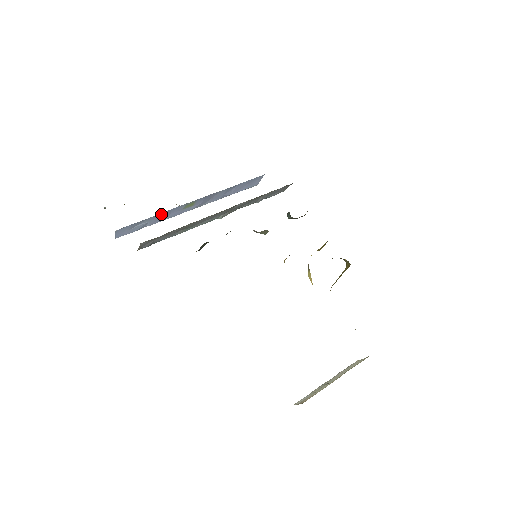
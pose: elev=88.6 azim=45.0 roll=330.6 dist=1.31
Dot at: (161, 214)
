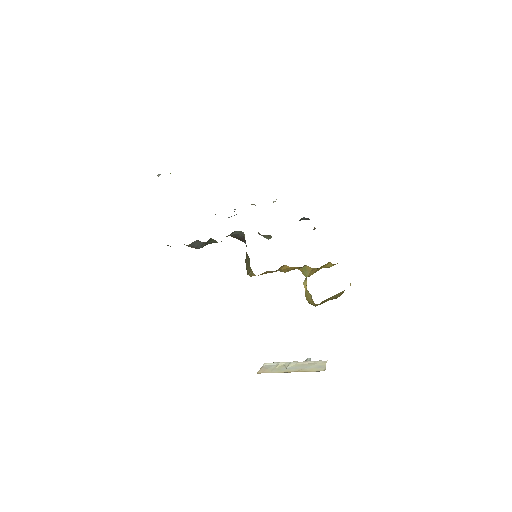
Dot at: occluded
